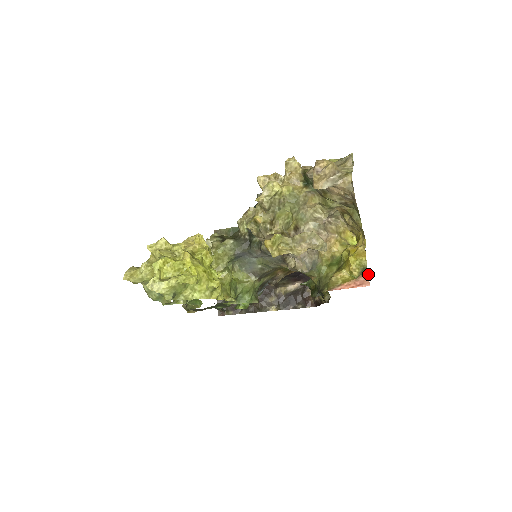
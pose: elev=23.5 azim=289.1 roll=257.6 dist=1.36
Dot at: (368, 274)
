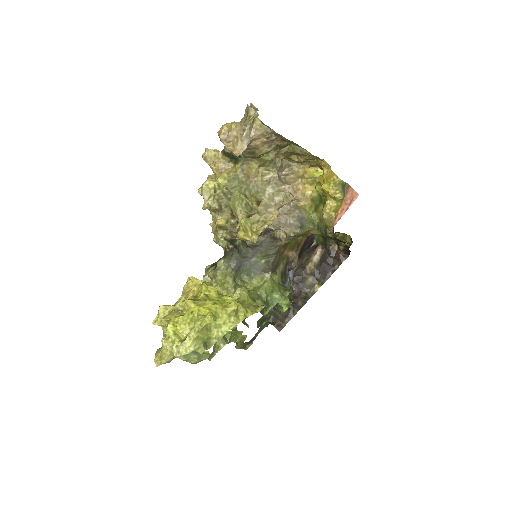
Dot at: (350, 187)
